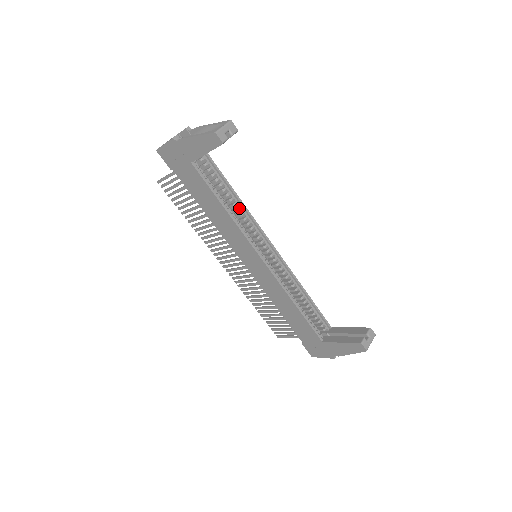
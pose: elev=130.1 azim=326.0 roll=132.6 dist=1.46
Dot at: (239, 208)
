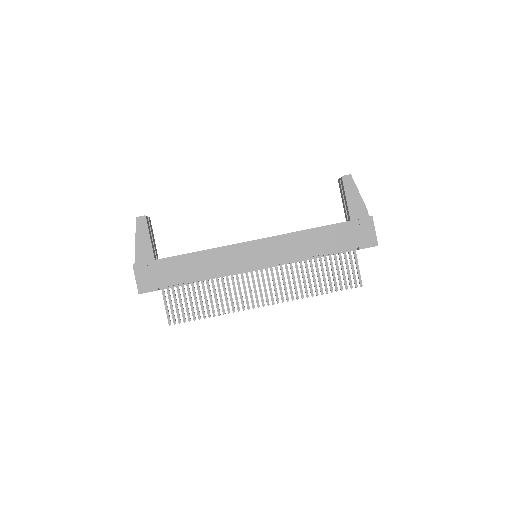
Dot at: occluded
